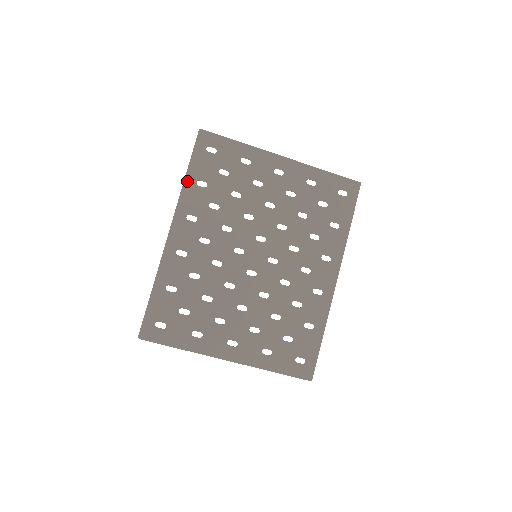
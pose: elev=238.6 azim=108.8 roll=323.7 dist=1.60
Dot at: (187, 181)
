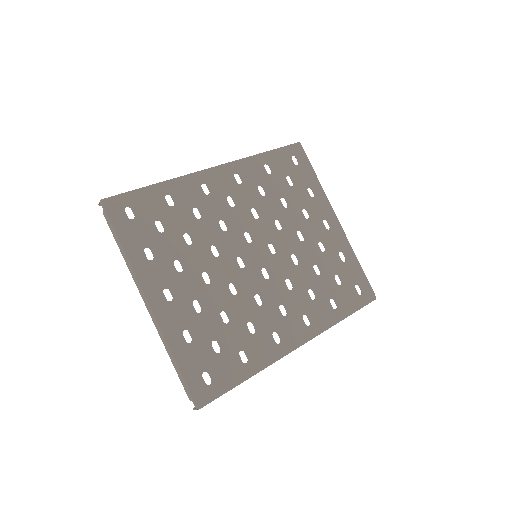
Dot at: (260, 156)
